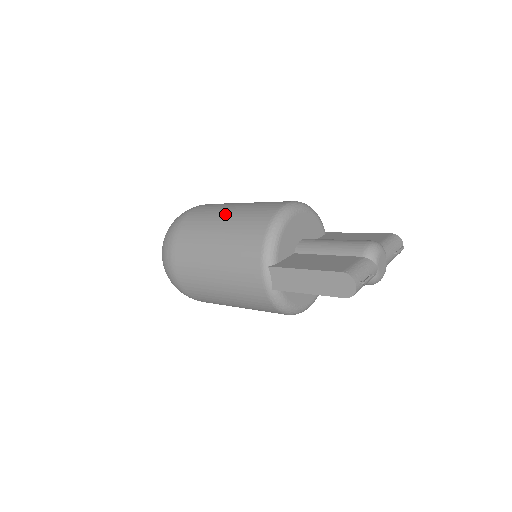
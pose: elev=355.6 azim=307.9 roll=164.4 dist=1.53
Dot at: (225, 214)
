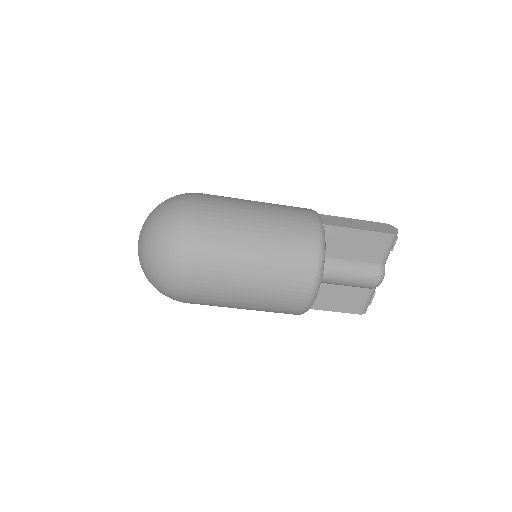
Dot at: occluded
